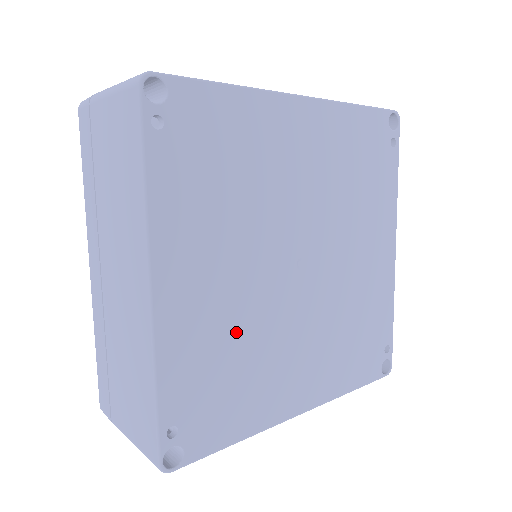
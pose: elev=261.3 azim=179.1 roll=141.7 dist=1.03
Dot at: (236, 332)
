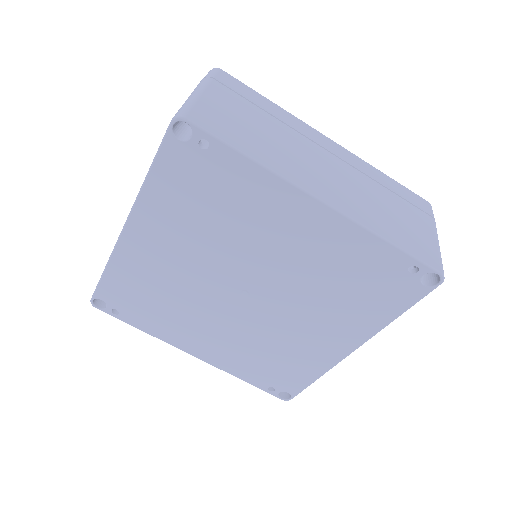
Dot at: (251, 345)
